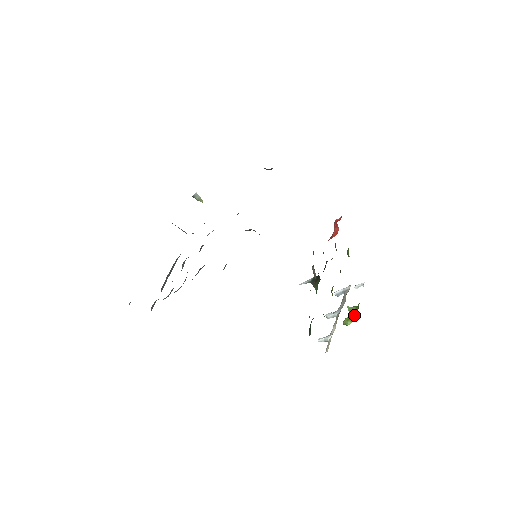
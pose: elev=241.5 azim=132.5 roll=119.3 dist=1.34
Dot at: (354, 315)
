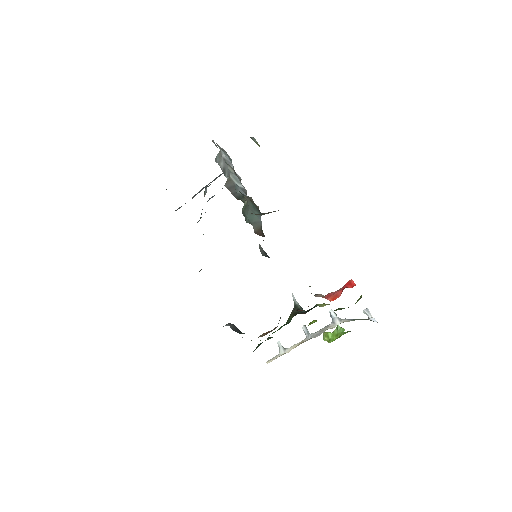
Dot at: (334, 337)
